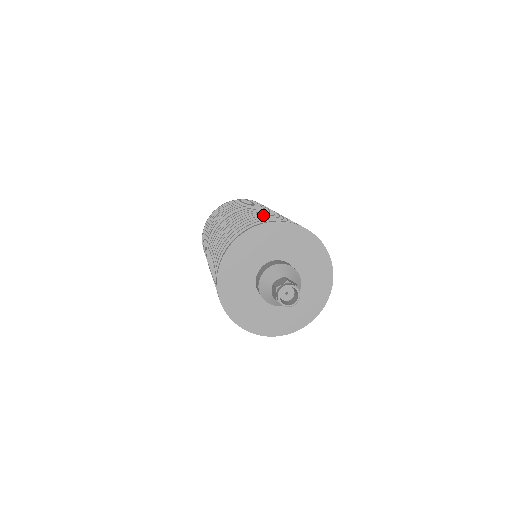
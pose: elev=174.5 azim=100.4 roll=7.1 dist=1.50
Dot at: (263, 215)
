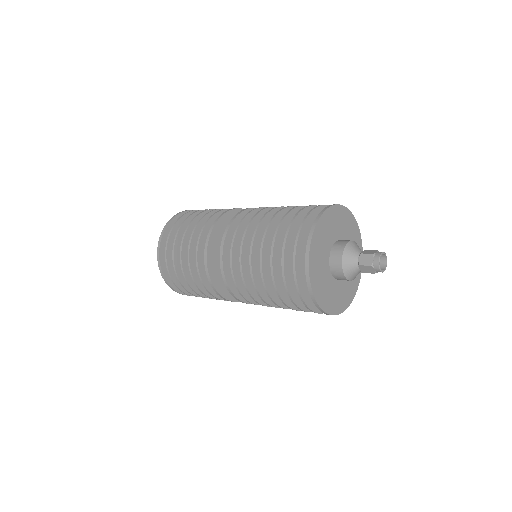
Dot at: occluded
